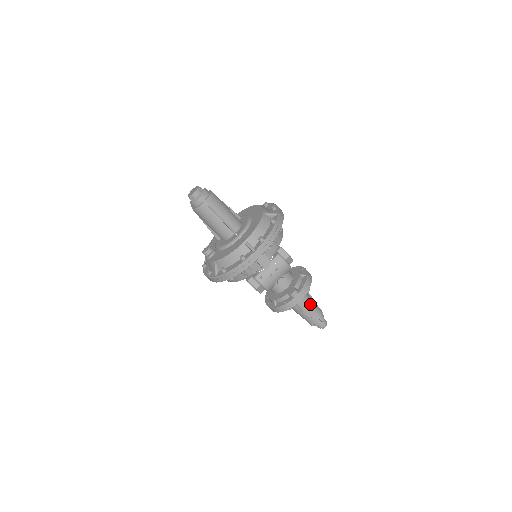
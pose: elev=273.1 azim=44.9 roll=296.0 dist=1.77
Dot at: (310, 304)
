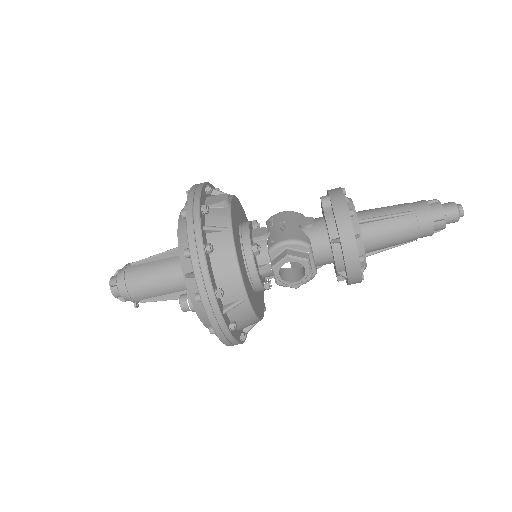
Dot at: (386, 207)
